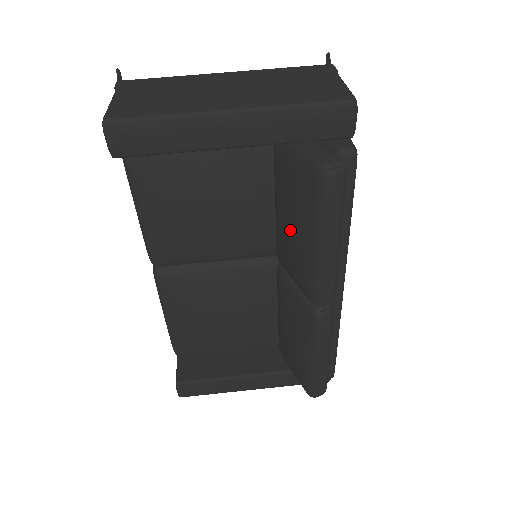
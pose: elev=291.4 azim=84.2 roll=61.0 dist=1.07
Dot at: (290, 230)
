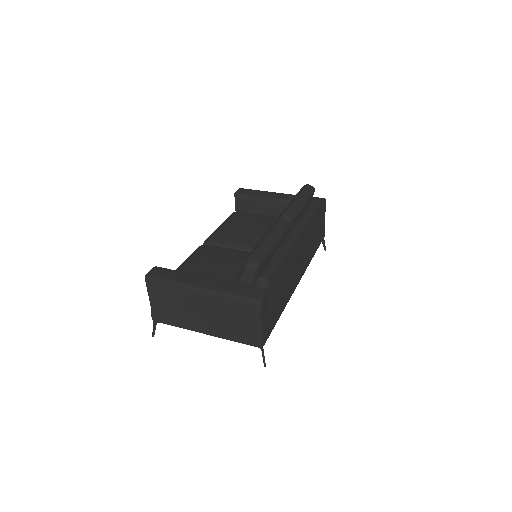
Dot at: occluded
